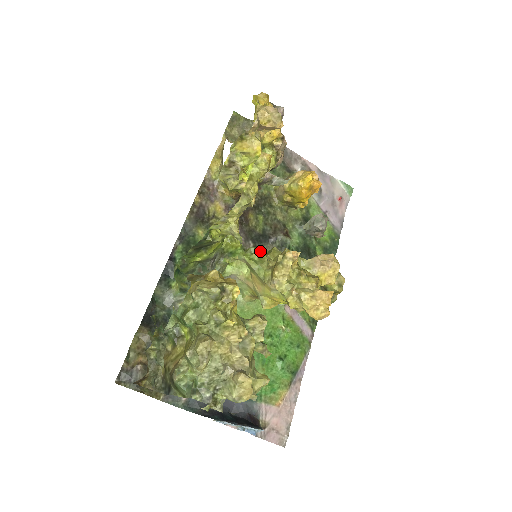
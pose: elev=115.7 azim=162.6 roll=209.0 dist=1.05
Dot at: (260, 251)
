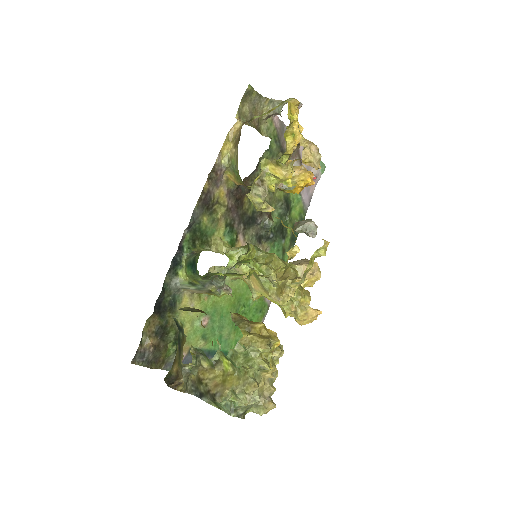
Dot at: (260, 252)
